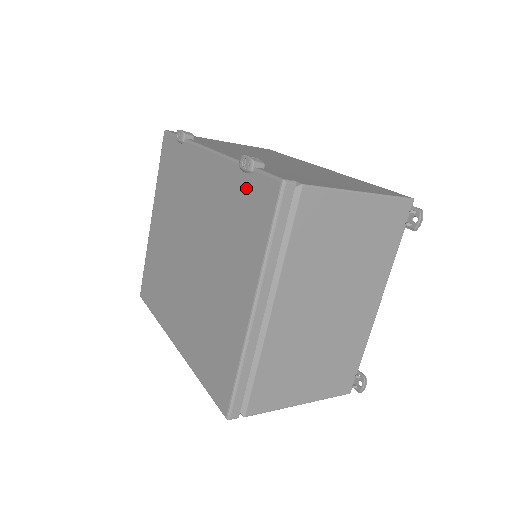
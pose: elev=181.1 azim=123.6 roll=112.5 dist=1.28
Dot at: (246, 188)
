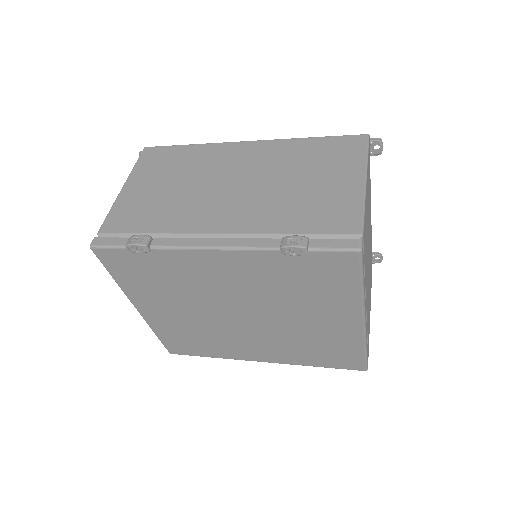
Dot at: (304, 264)
